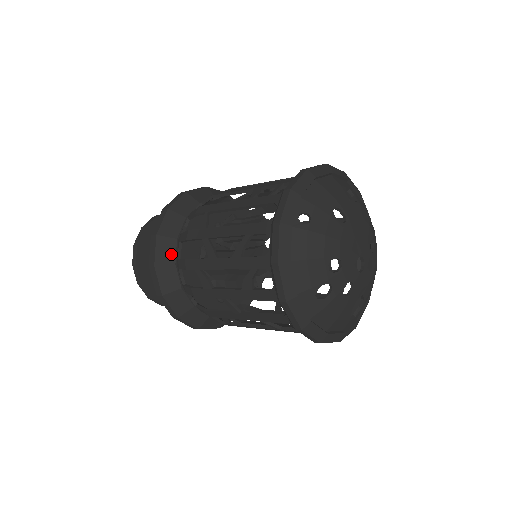
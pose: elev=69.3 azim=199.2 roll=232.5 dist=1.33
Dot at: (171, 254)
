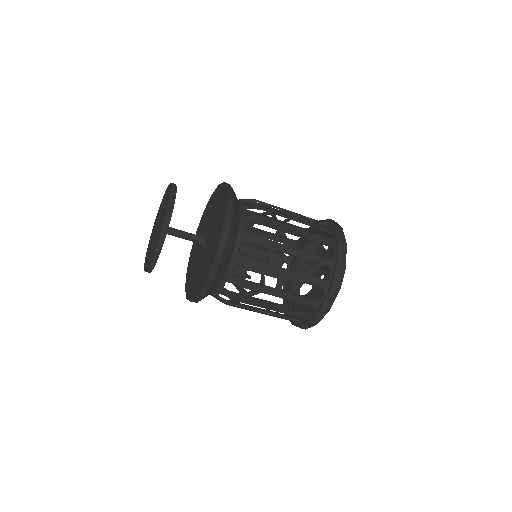
Dot at: (237, 227)
